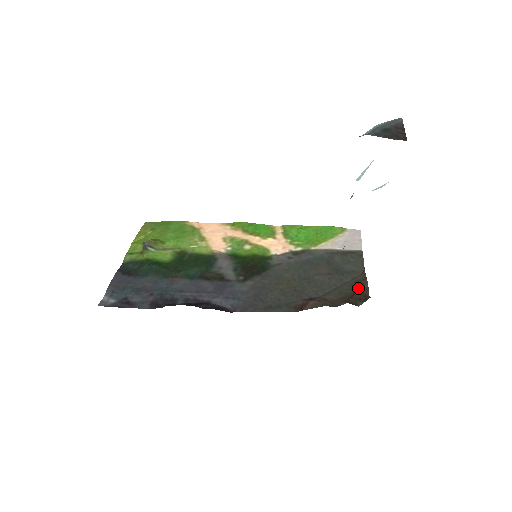
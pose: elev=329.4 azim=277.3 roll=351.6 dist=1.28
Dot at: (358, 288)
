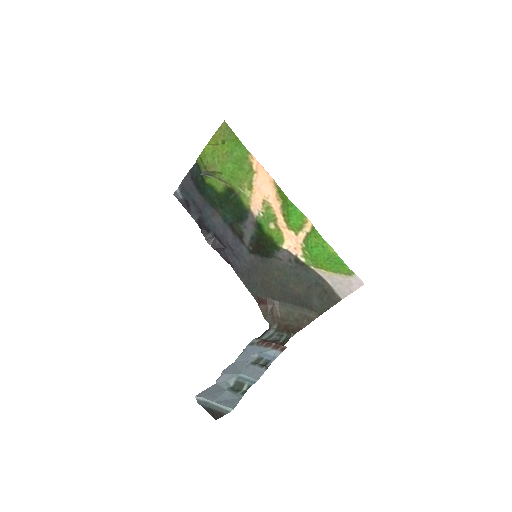
Dot at: (297, 324)
